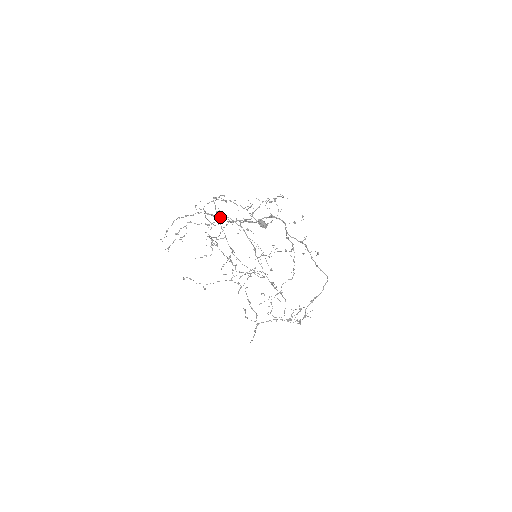
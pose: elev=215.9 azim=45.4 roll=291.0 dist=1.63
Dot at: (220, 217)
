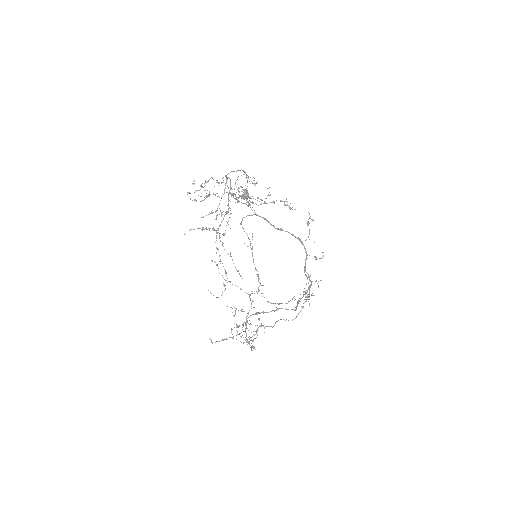
Dot at: occluded
